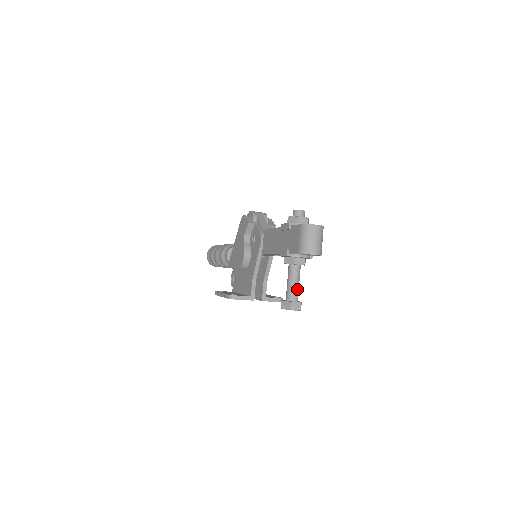
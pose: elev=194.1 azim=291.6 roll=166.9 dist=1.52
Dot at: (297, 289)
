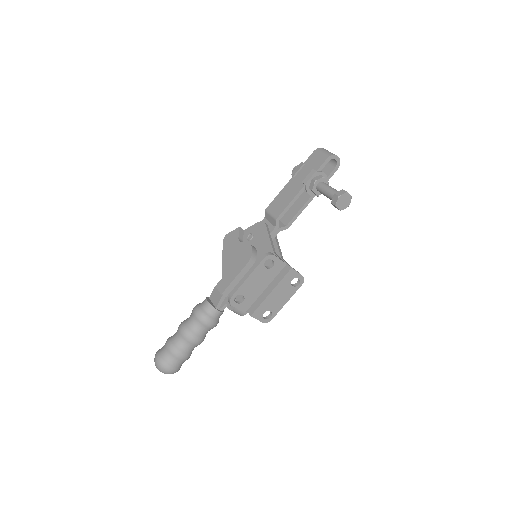
Dot at: occluded
